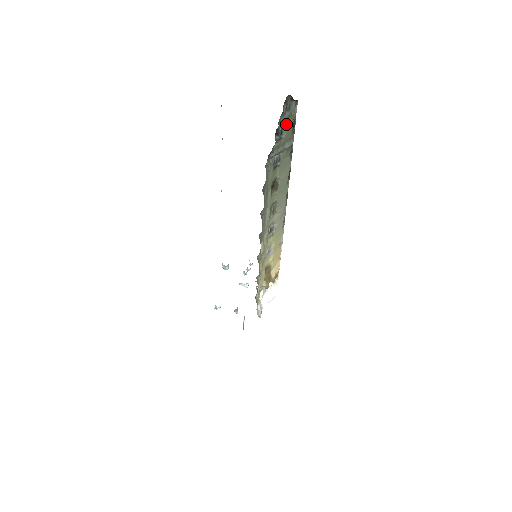
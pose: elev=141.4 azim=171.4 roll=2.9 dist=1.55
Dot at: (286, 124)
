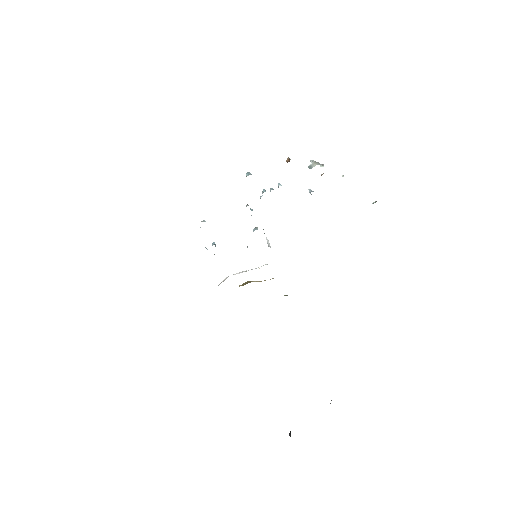
Dot at: occluded
